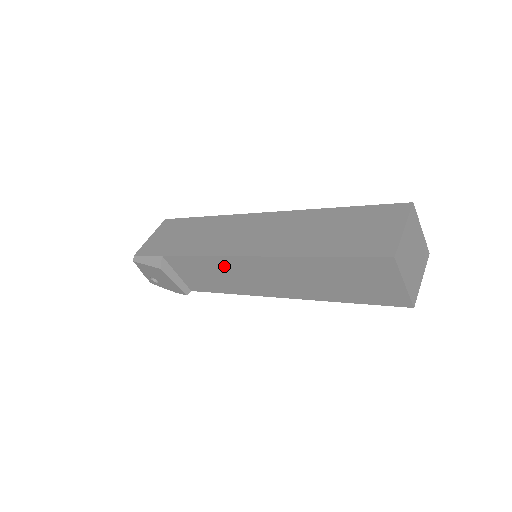
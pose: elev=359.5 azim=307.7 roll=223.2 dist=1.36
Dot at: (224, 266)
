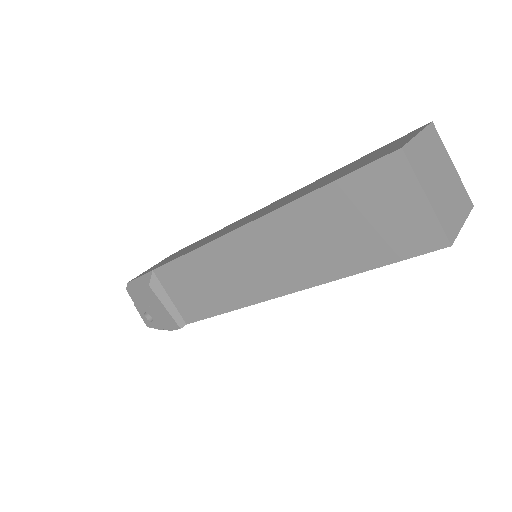
Dot at: (213, 260)
